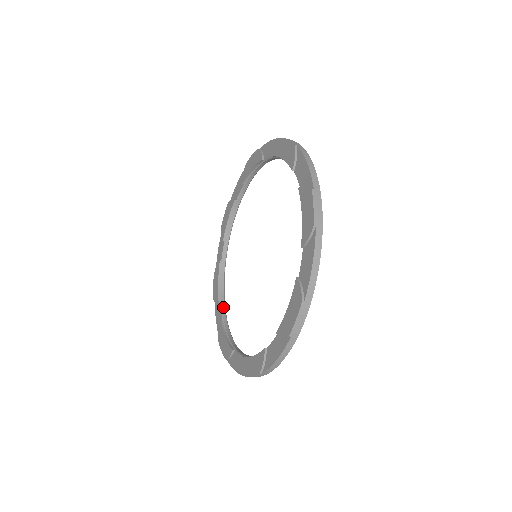
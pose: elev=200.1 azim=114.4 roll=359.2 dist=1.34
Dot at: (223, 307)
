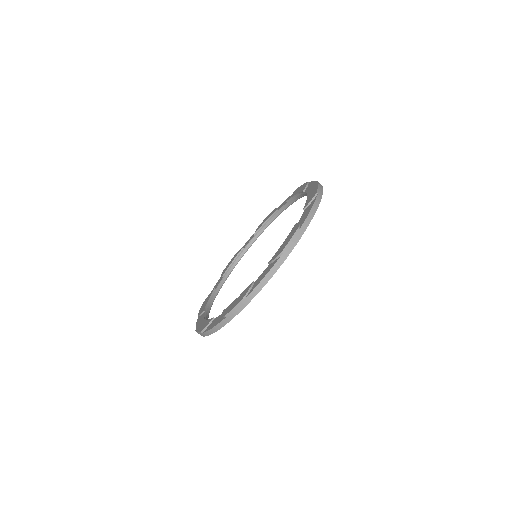
Dot at: (207, 313)
